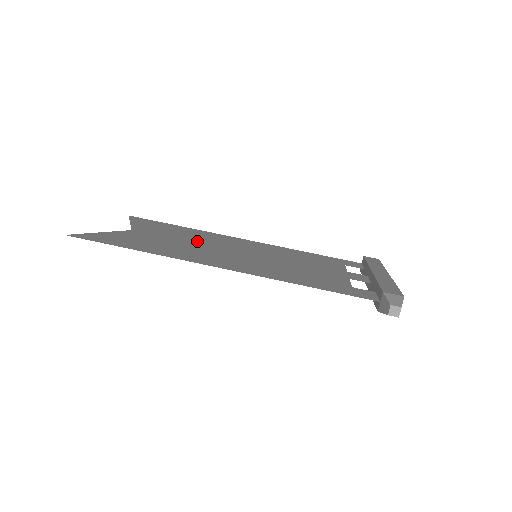
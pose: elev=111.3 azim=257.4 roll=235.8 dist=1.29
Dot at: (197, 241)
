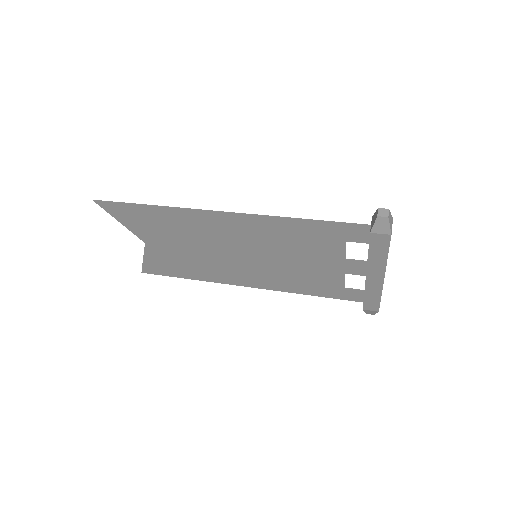
Dot at: (202, 255)
